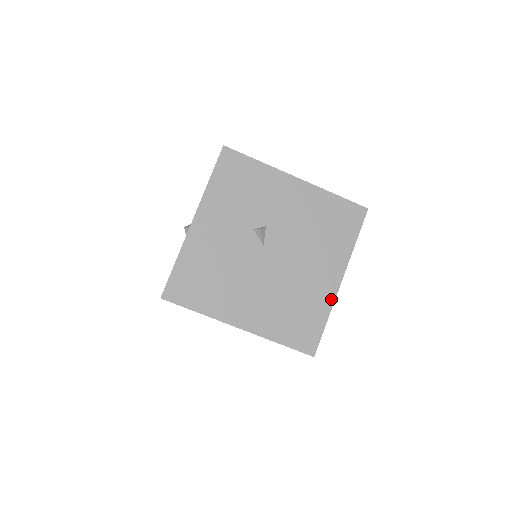
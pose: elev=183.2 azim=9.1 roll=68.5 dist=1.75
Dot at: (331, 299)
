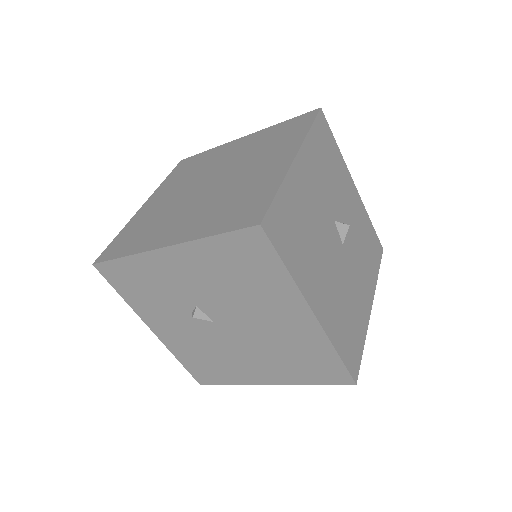
Dot at: (321, 335)
